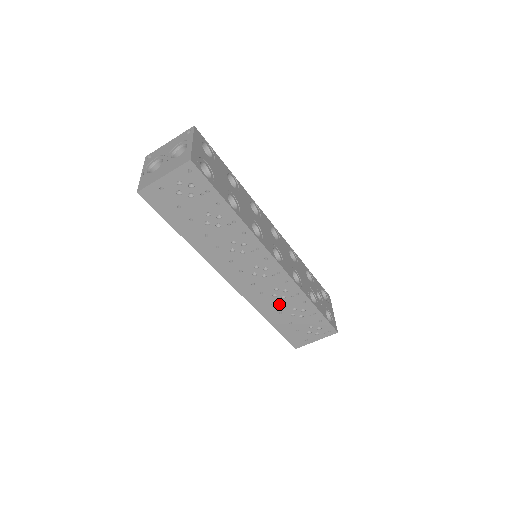
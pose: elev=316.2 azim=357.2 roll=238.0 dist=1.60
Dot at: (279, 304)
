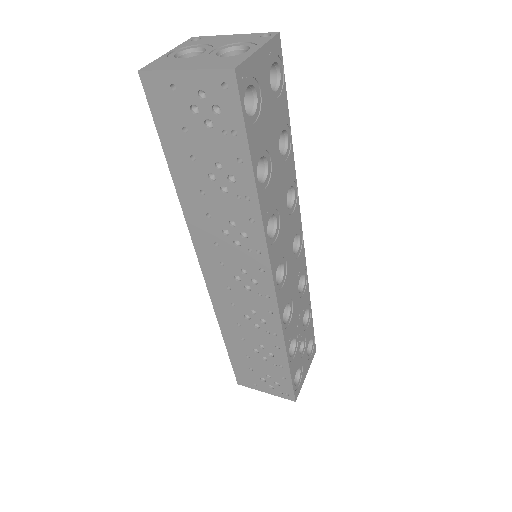
Dot at: (247, 329)
